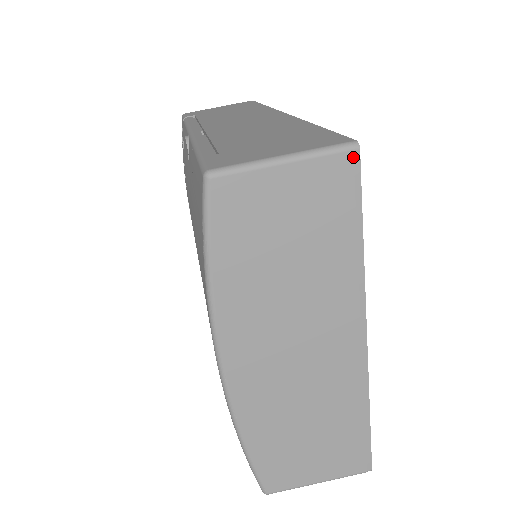
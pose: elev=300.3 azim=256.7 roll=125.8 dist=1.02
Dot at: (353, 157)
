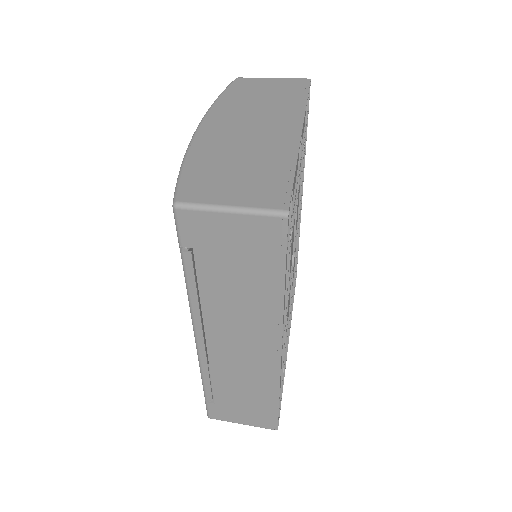
Dot at: (307, 80)
